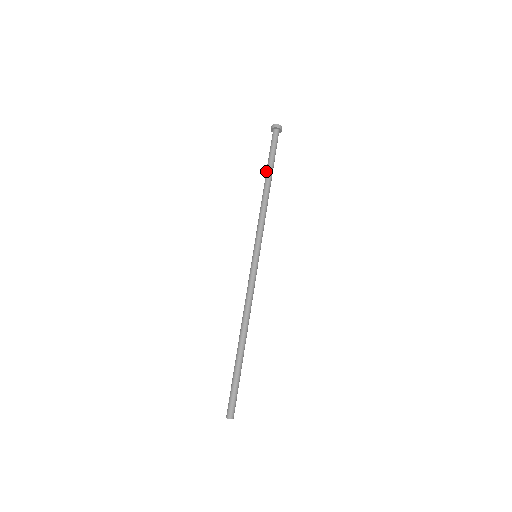
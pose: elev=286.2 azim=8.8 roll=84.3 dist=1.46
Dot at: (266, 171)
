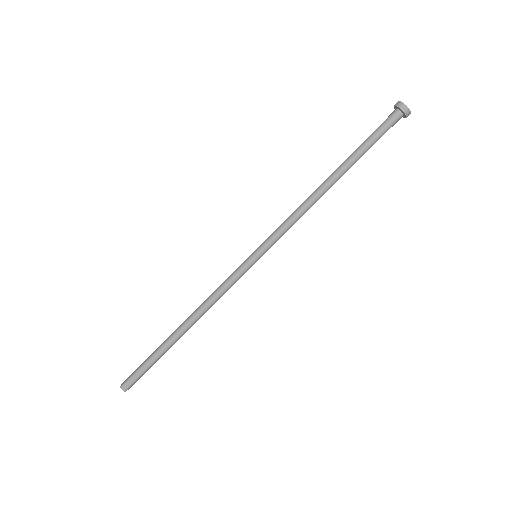
Dot at: occluded
